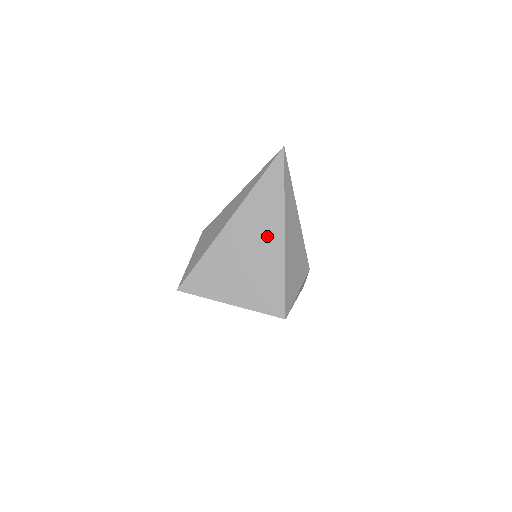
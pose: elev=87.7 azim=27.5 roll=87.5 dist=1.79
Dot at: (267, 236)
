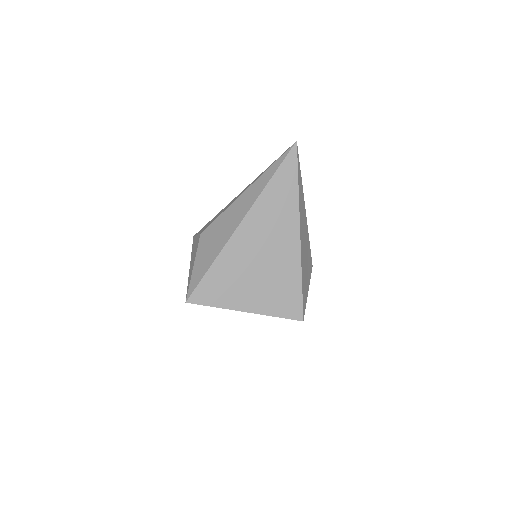
Dot at: (282, 237)
